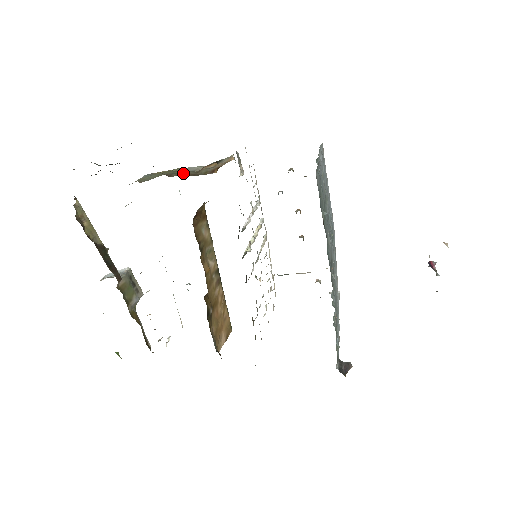
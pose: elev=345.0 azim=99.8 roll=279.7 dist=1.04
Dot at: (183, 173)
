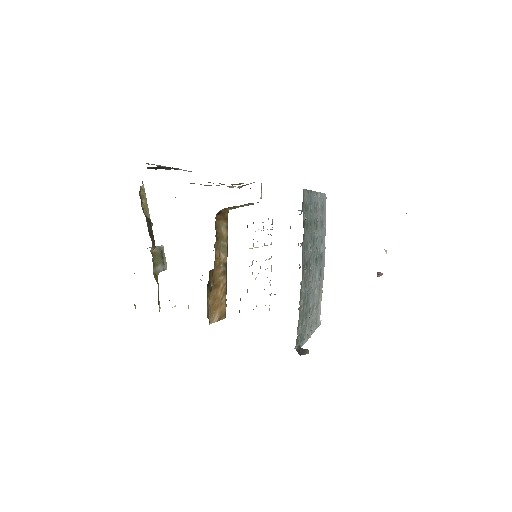
Dot at: (219, 183)
